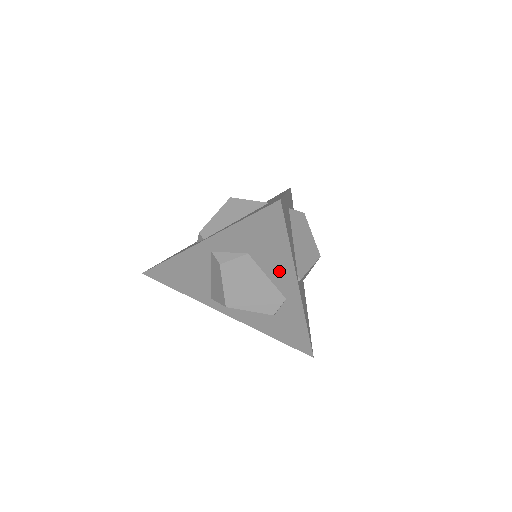
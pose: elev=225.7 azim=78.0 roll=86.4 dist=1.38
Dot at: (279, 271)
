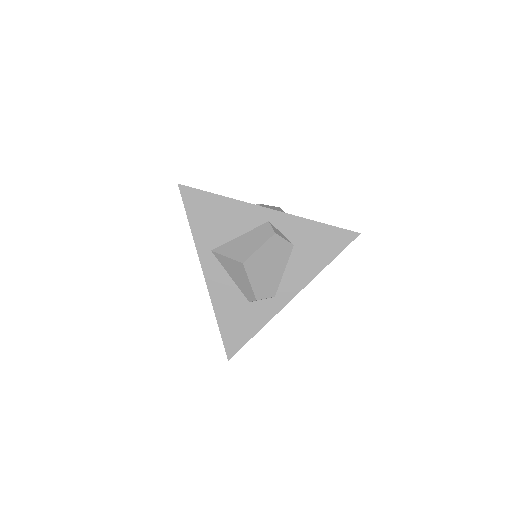
Dot at: (298, 274)
